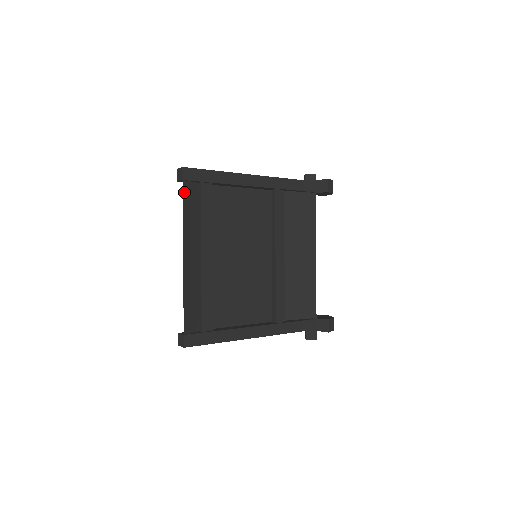
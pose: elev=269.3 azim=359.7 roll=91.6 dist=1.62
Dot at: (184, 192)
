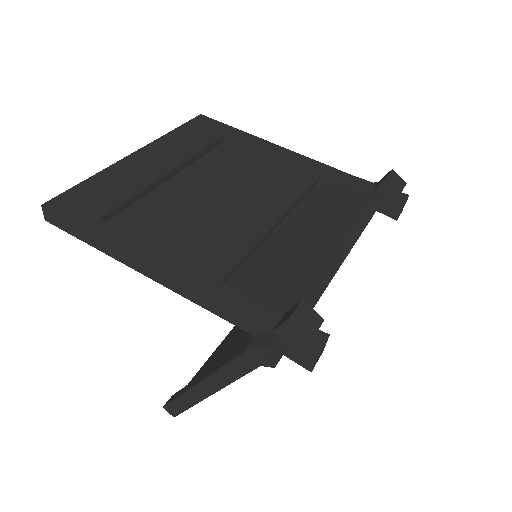
Dot at: (187, 125)
